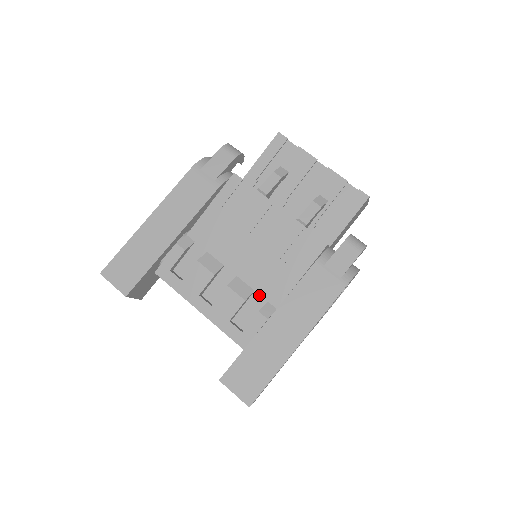
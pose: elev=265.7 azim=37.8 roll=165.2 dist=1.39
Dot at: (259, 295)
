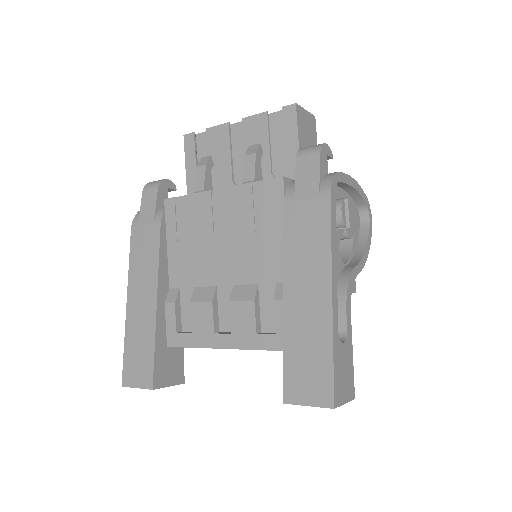
Dot at: (265, 284)
